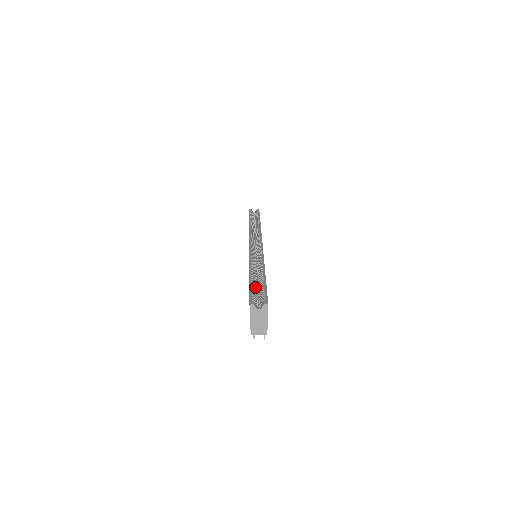
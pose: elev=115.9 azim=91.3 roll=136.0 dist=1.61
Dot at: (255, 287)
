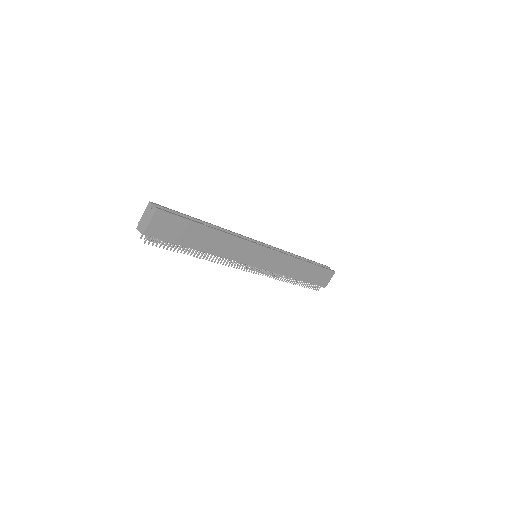
Dot at: occluded
